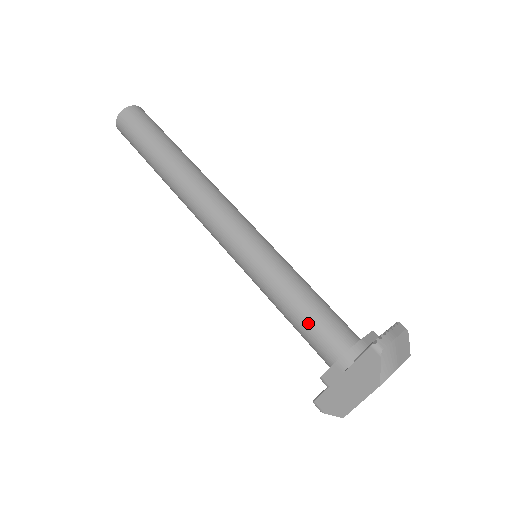
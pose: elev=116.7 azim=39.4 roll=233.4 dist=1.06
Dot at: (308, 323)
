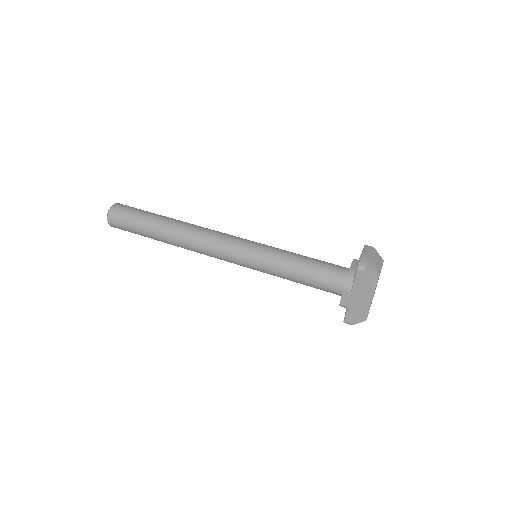
Dot at: (313, 278)
